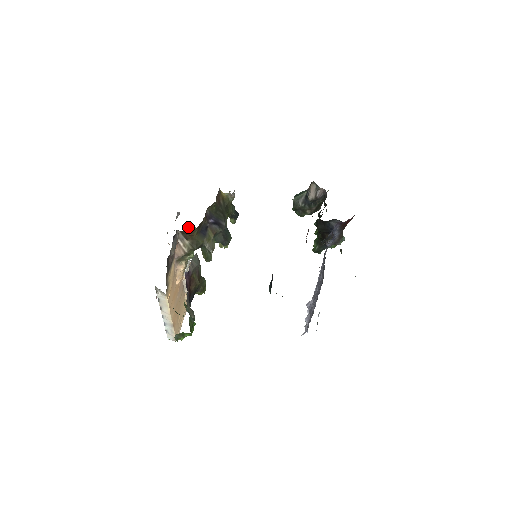
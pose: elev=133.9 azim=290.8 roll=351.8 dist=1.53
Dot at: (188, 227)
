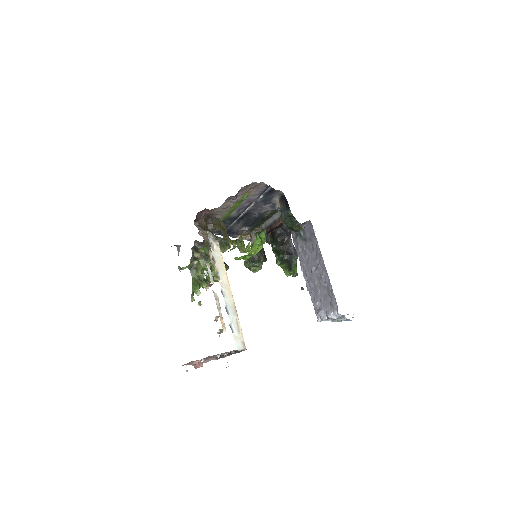
Dot at: (193, 252)
